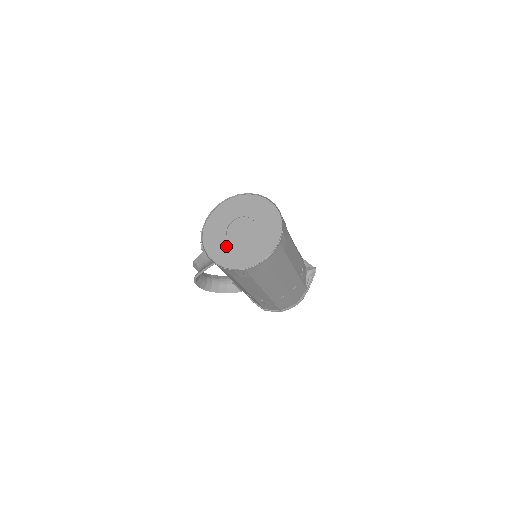
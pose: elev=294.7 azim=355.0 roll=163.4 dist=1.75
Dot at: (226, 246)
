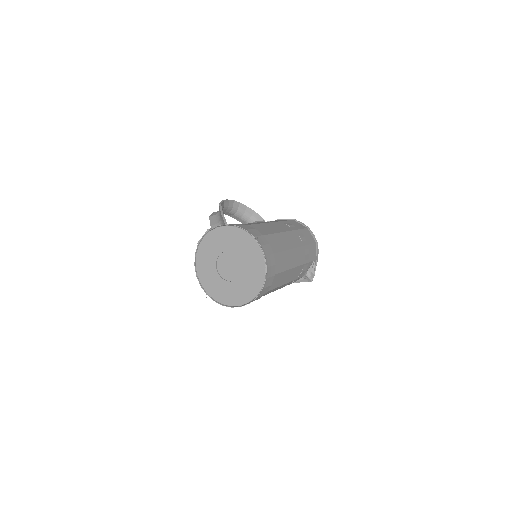
Dot at: (211, 264)
